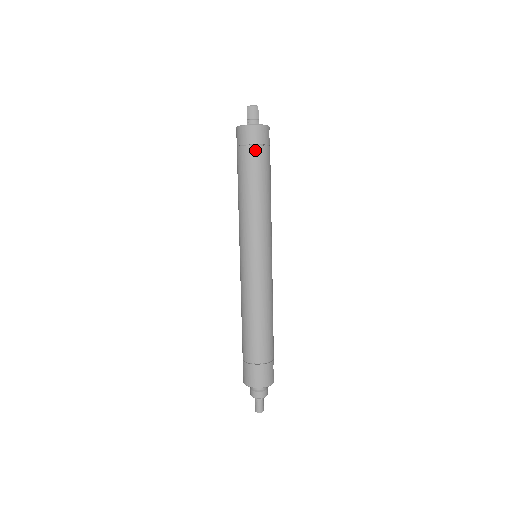
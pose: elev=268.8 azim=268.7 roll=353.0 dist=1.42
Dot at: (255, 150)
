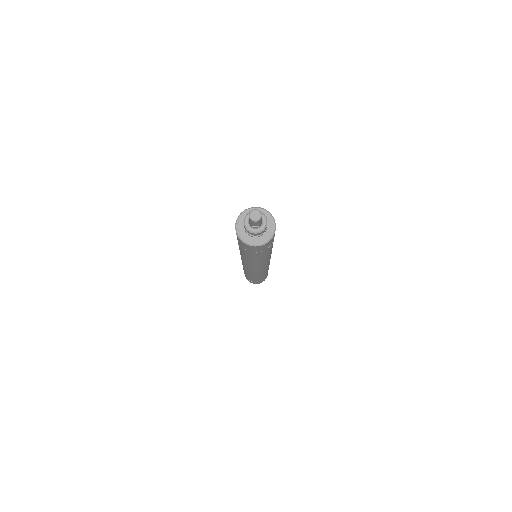
Dot at: occluded
